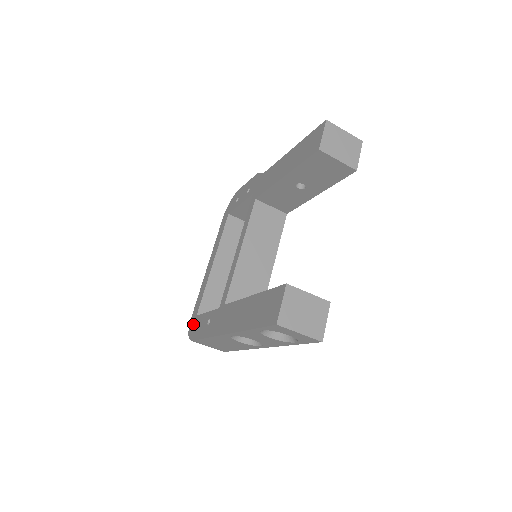
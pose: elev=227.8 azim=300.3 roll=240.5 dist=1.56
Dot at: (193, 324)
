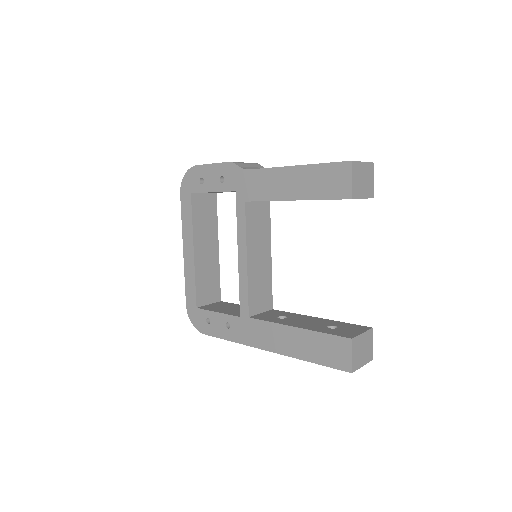
Dot at: (196, 316)
